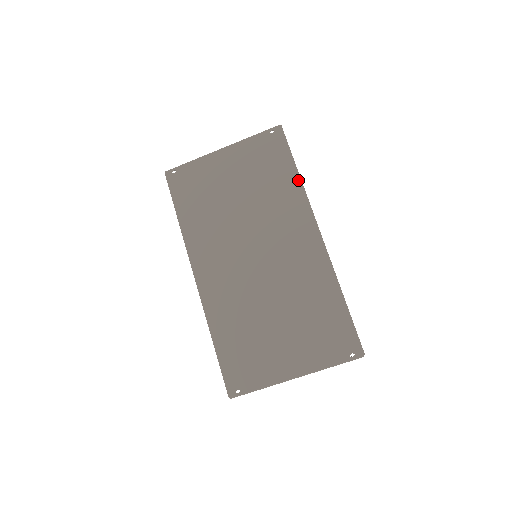
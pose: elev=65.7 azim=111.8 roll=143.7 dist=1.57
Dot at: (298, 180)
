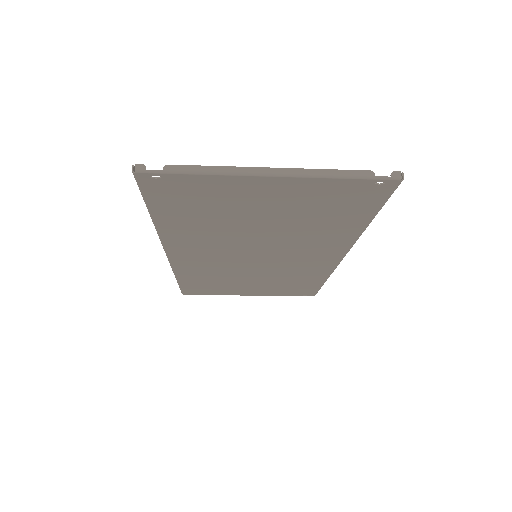
Dot at: (362, 229)
